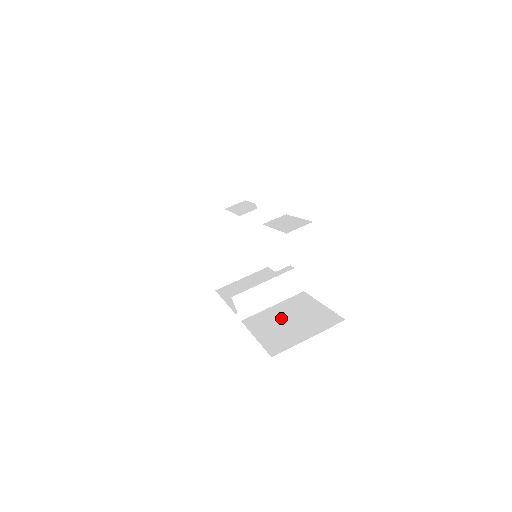
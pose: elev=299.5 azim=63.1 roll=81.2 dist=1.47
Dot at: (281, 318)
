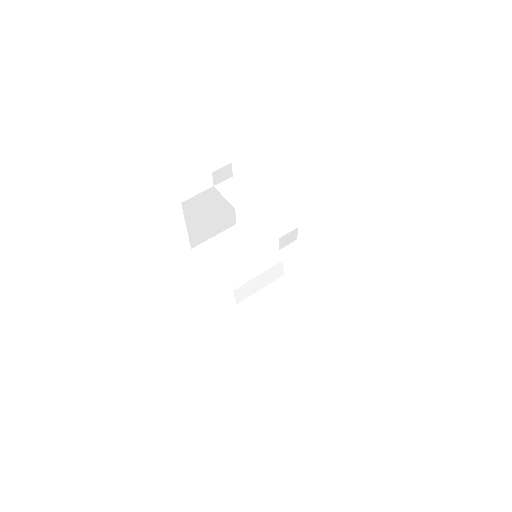
Dot at: (274, 309)
